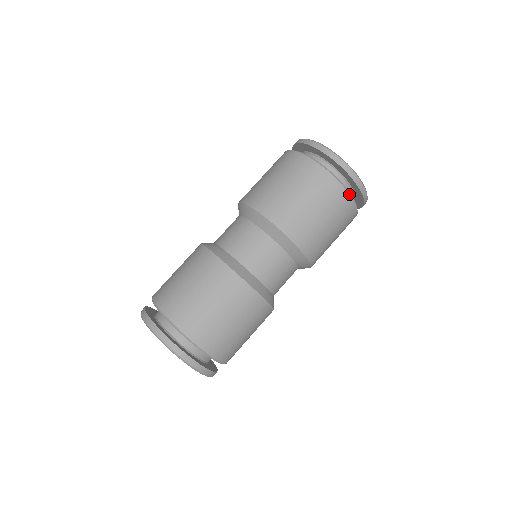
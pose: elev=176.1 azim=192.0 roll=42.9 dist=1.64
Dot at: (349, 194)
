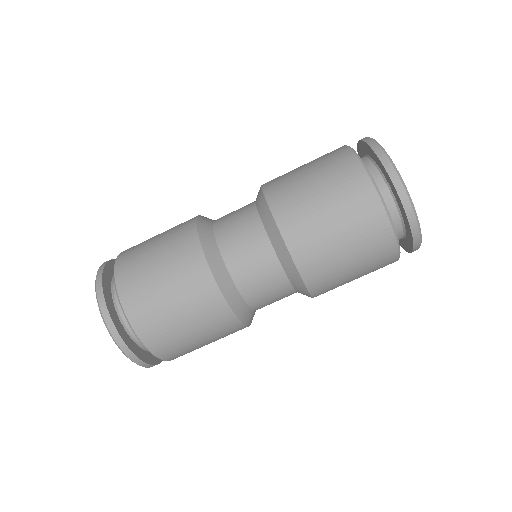
Dot at: (388, 218)
